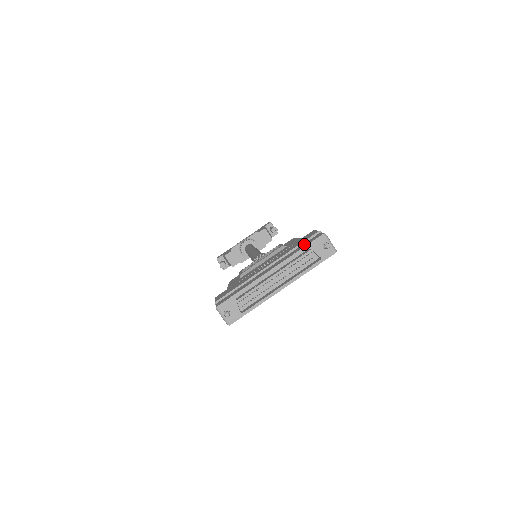
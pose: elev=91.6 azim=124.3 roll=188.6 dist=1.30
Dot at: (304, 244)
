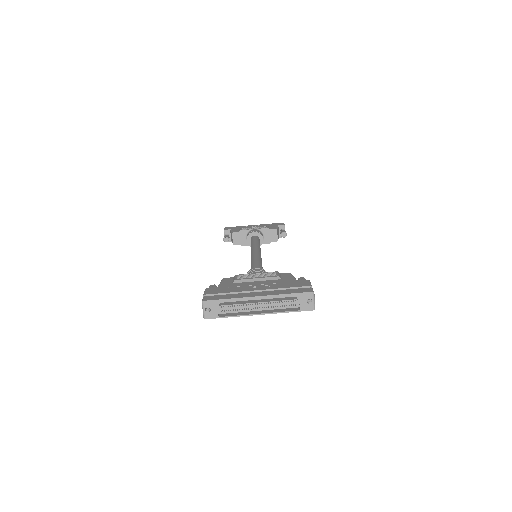
Dot at: (294, 290)
